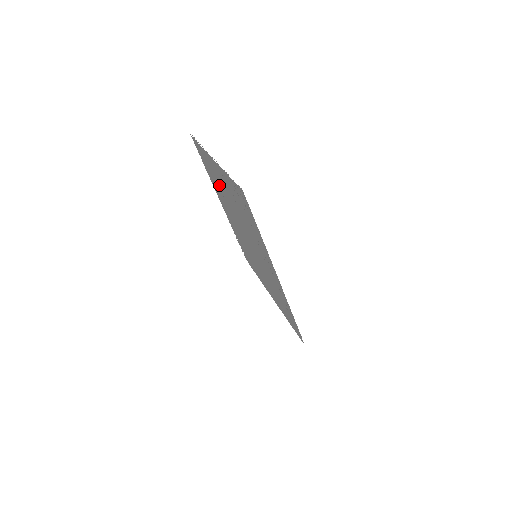
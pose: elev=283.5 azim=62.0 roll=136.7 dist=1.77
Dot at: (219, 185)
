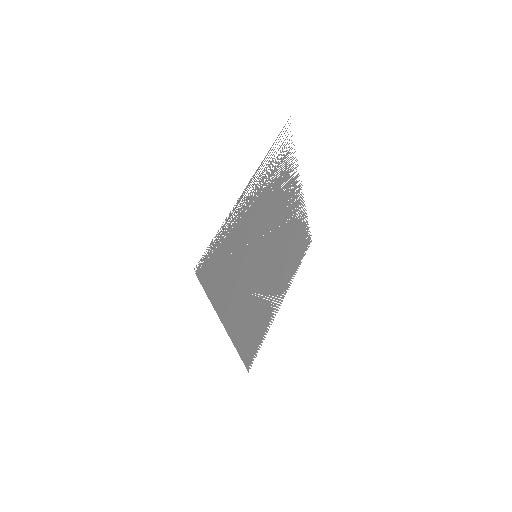
Dot at: (292, 236)
